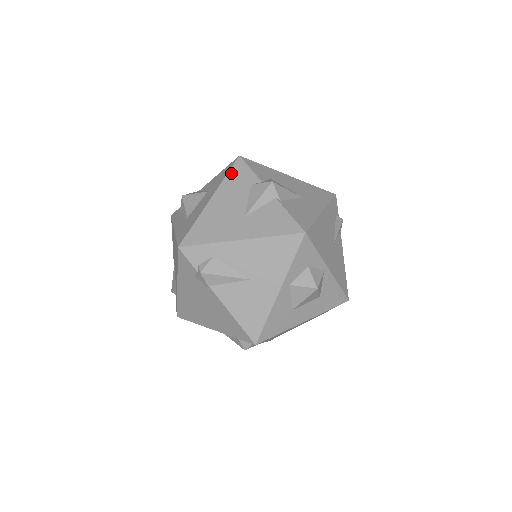
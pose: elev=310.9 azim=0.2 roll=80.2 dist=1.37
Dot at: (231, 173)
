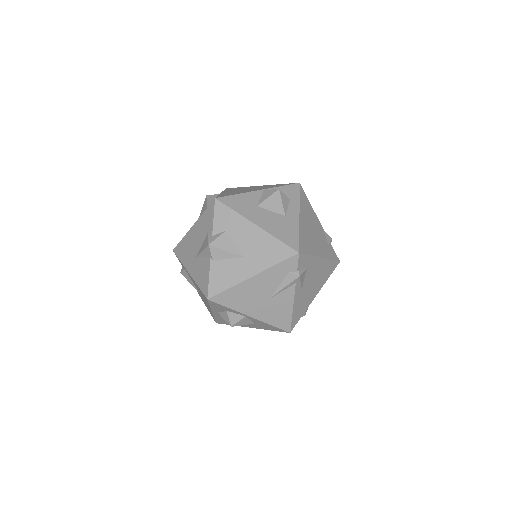
Dot at: (206, 212)
